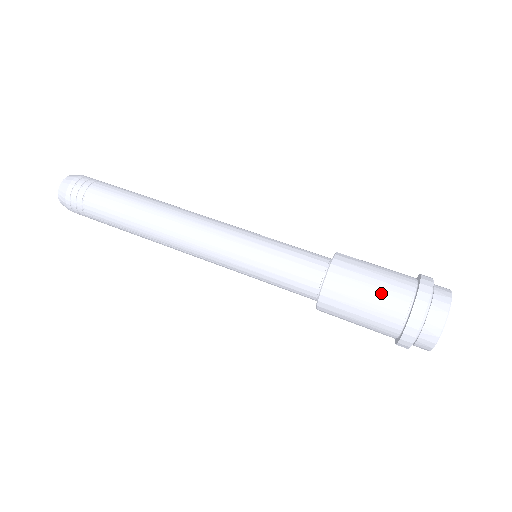
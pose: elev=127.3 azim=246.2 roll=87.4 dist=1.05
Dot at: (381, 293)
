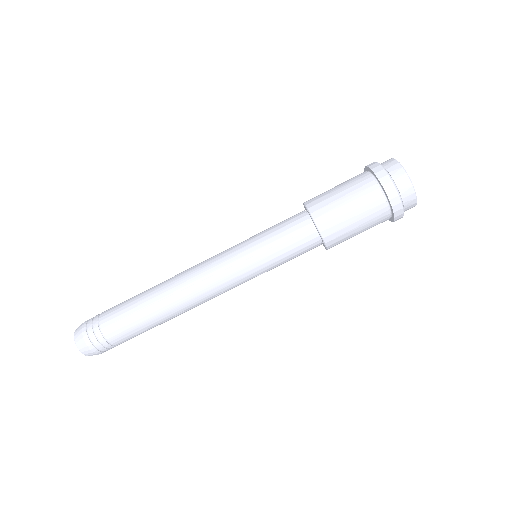
Dot at: (368, 224)
